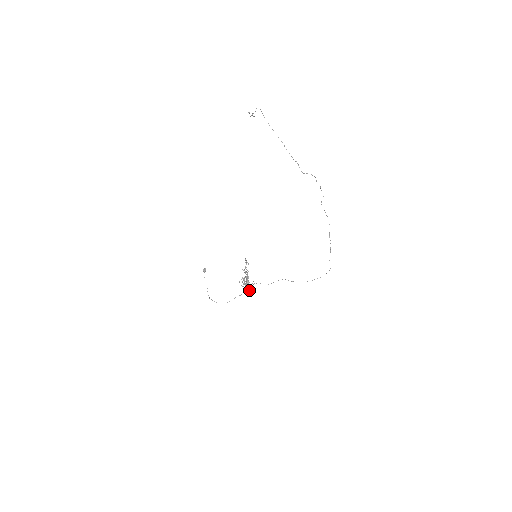
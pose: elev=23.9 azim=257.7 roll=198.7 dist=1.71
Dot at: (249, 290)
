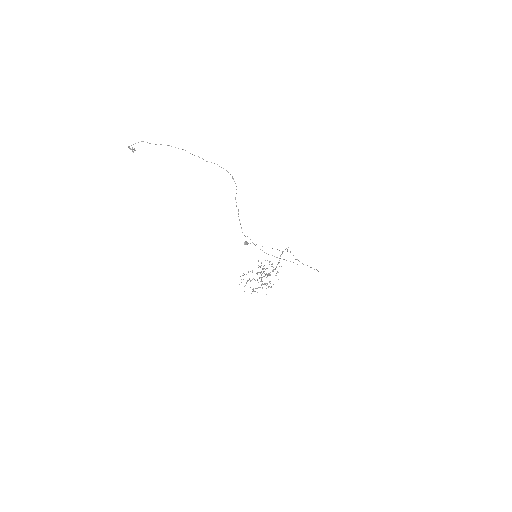
Dot at: (268, 287)
